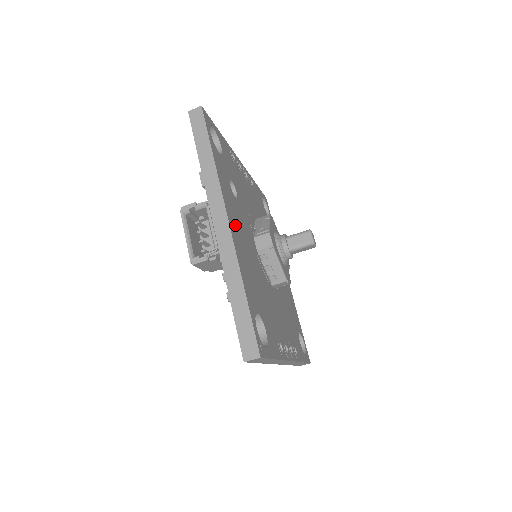
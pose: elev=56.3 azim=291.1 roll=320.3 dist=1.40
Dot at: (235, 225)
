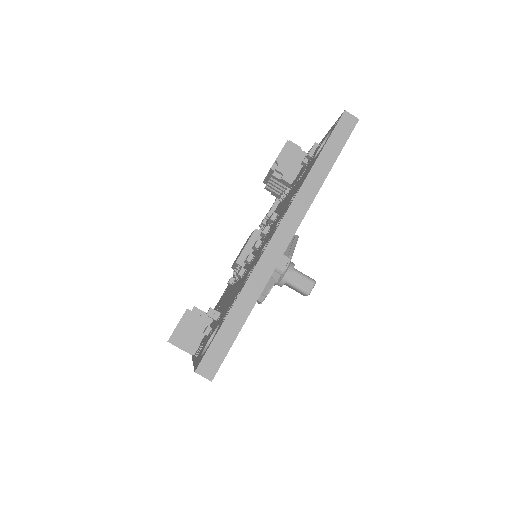
Dot at: occluded
